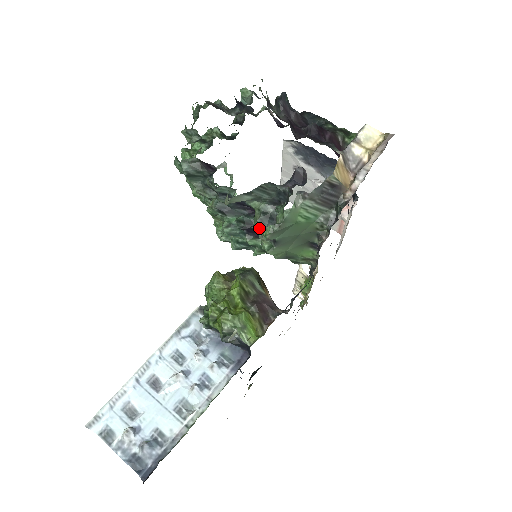
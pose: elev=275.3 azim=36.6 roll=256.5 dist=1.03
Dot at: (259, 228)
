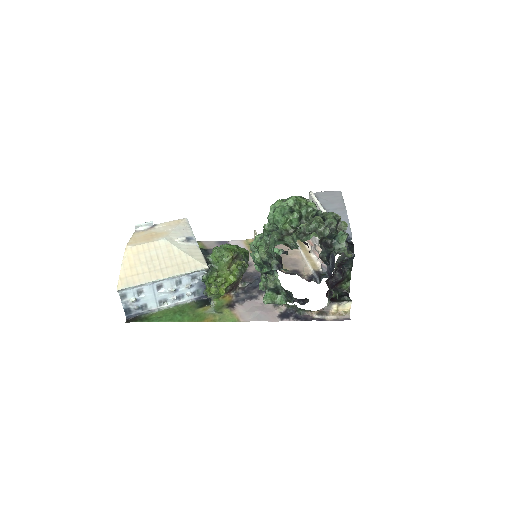
Dot at: (268, 287)
